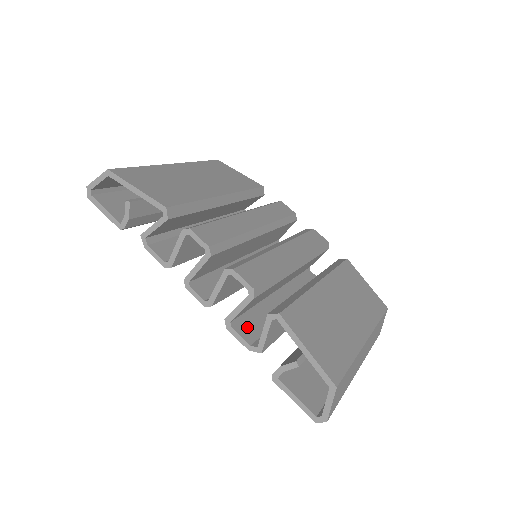
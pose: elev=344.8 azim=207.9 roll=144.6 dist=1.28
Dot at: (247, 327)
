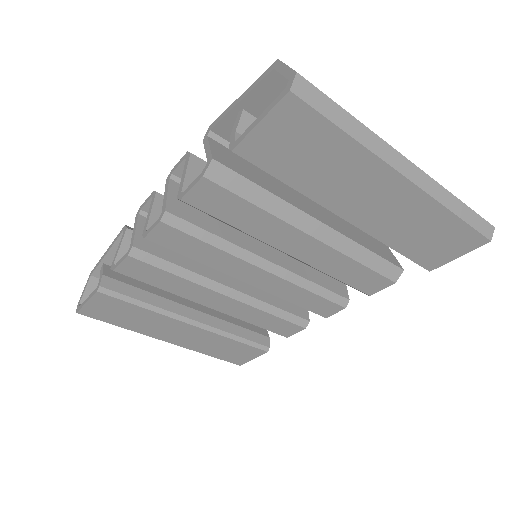
Dot at: (210, 196)
